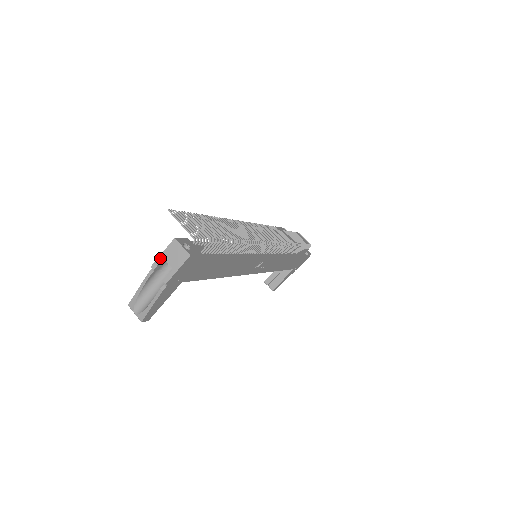
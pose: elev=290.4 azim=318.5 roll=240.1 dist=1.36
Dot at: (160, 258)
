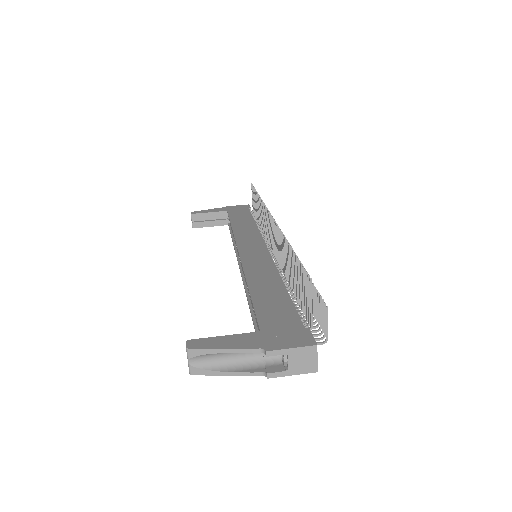
Dot at: (284, 351)
